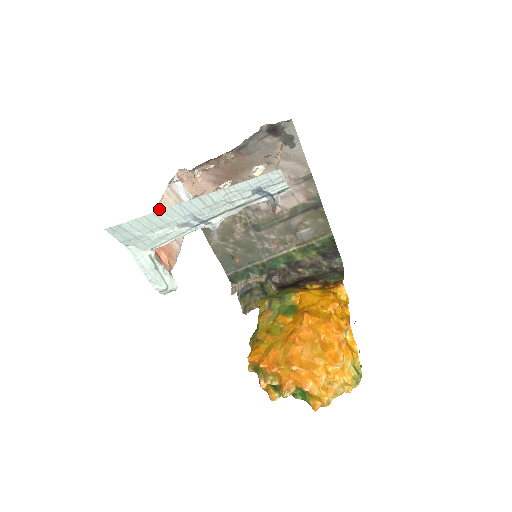
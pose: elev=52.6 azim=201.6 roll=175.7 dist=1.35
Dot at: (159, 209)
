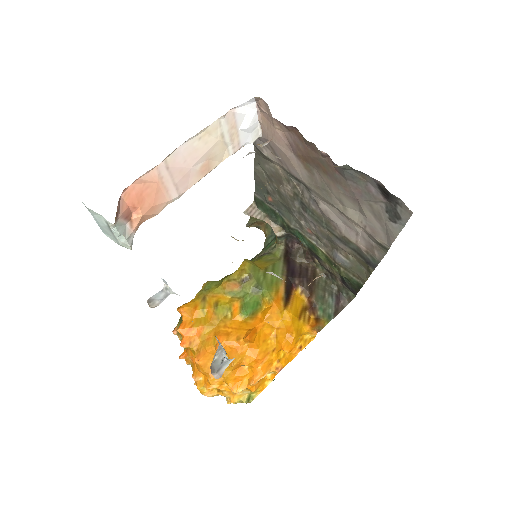
Dot at: (181, 148)
